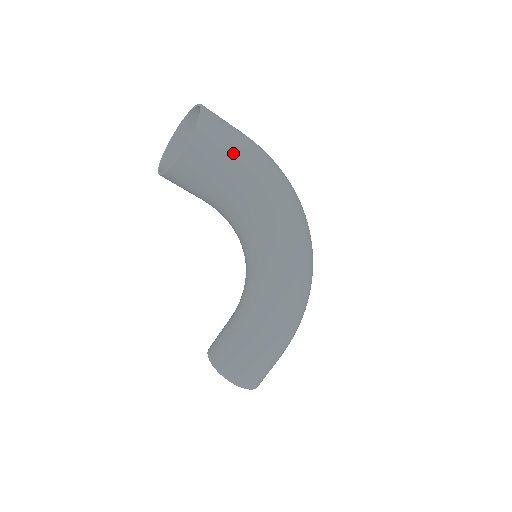
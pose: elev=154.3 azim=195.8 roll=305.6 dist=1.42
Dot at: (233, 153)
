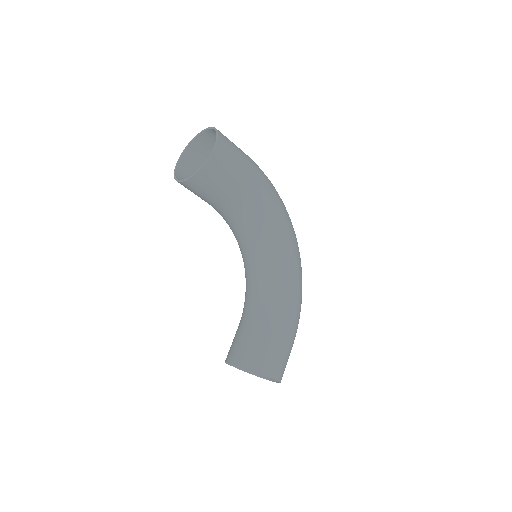
Dot at: (243, 156)
